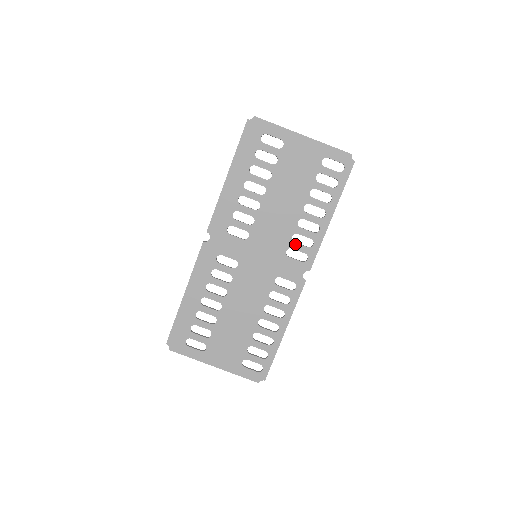
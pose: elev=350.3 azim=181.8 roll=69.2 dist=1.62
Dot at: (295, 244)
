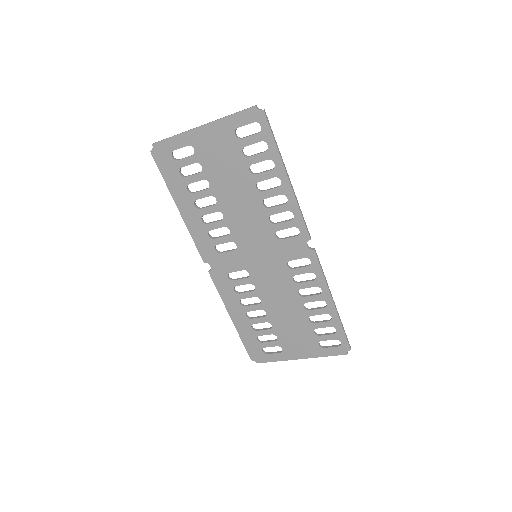
Dot at: (277, 225)
